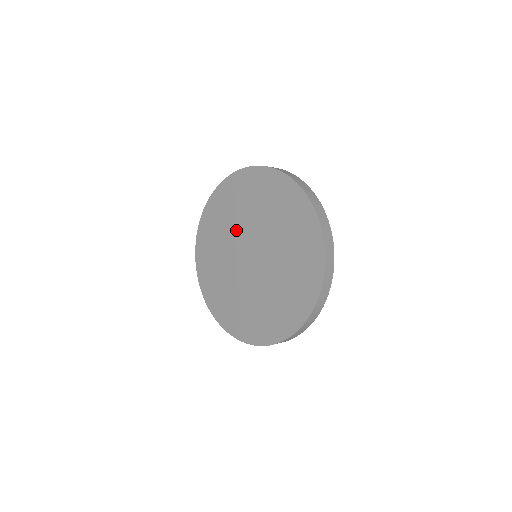
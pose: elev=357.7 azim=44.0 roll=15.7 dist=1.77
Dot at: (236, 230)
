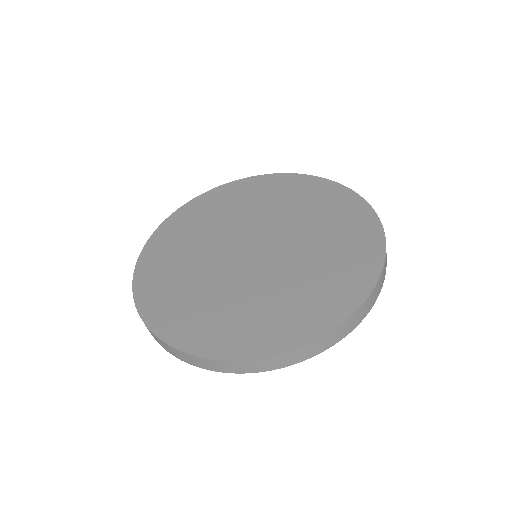
Dot at: (208, 254)
